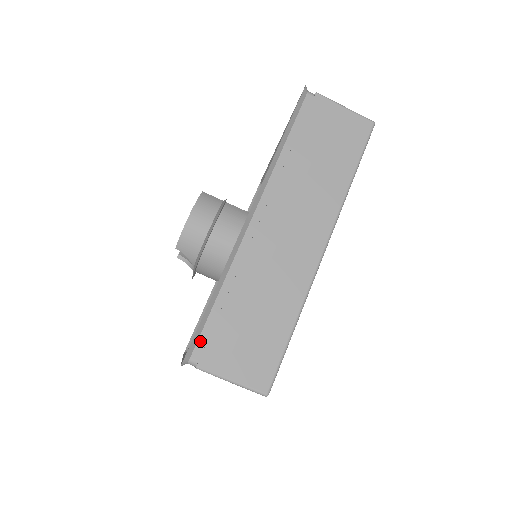
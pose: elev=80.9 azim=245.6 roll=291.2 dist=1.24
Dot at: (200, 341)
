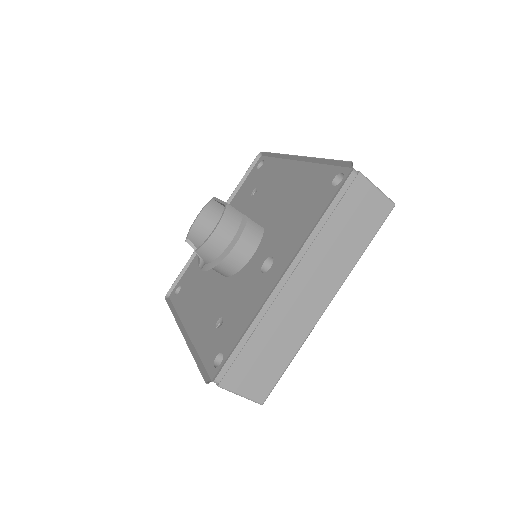
Dot at: (224, 368)
